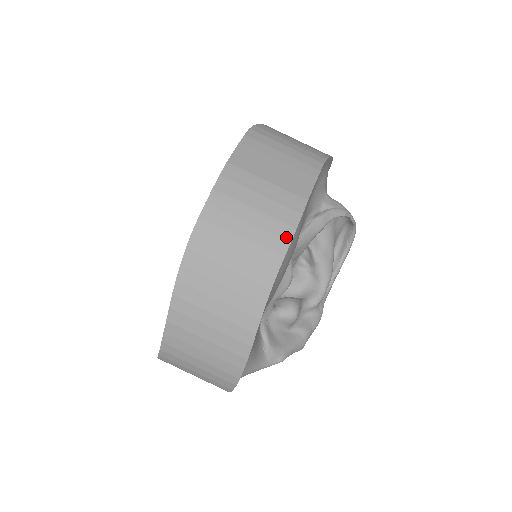
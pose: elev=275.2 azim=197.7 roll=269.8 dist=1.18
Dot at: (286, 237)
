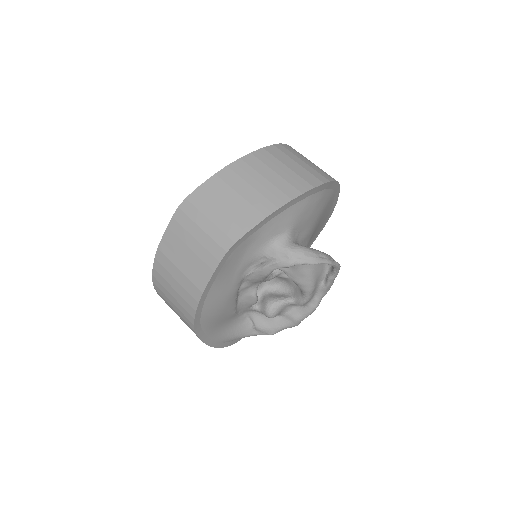
Dot at: (191, 314)
